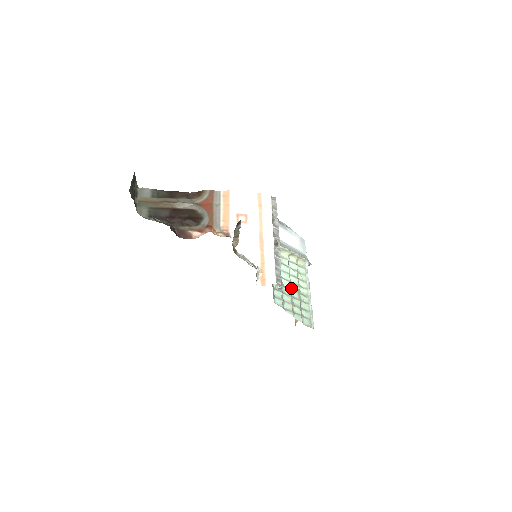
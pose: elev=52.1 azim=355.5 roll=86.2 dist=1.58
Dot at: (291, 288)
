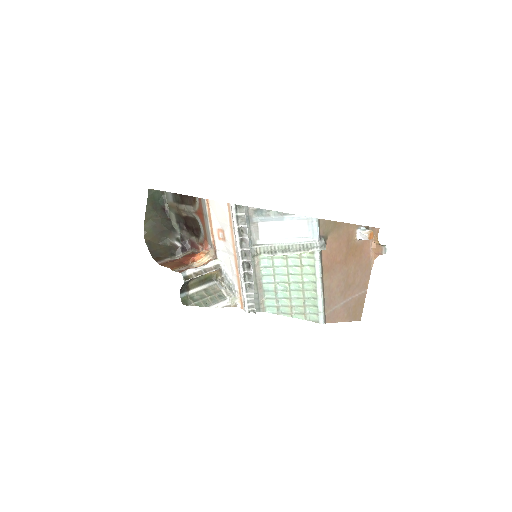
Dot at: (292, 288)
